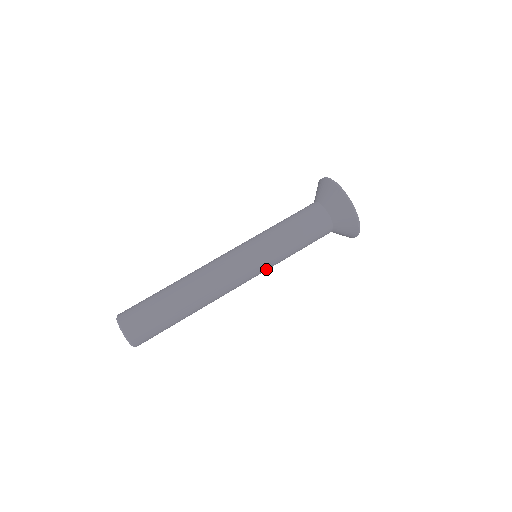
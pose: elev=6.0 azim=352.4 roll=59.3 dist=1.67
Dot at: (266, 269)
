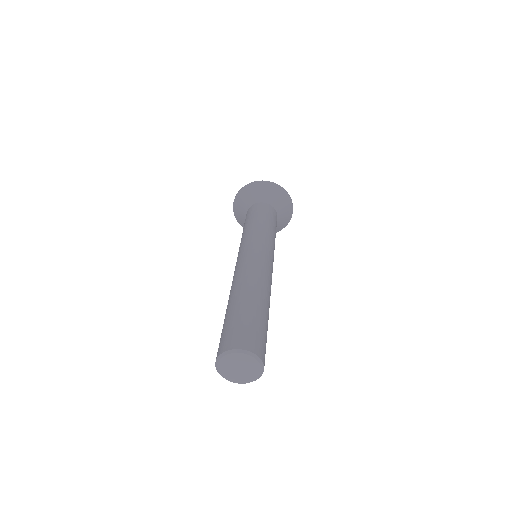
Dot at: (273, 254)
